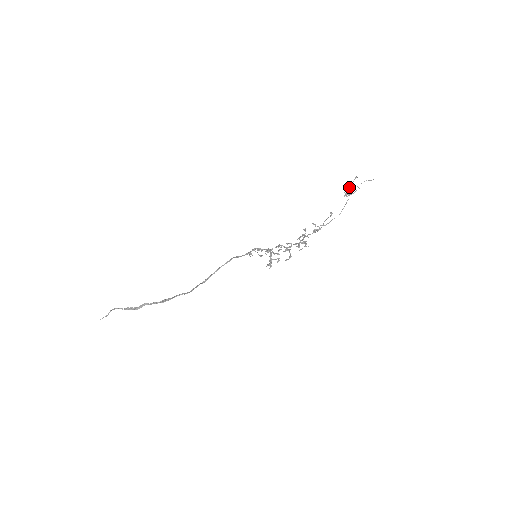
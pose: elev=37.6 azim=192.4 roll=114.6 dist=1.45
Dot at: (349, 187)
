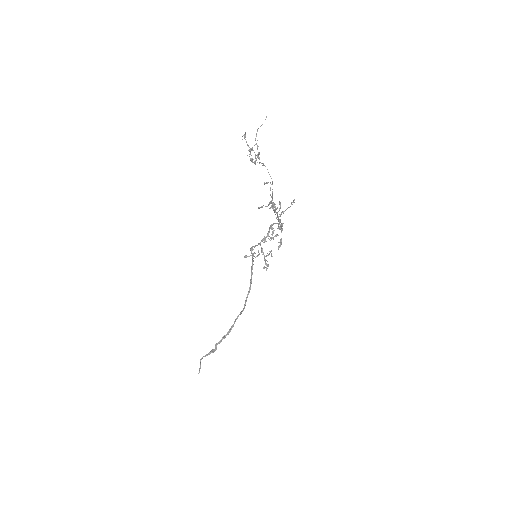
Dot at: occluded
